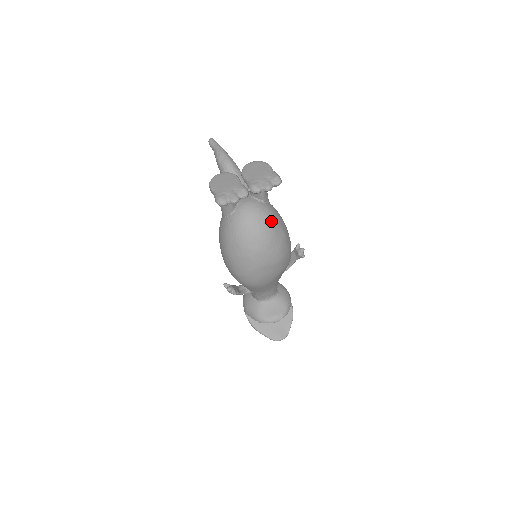
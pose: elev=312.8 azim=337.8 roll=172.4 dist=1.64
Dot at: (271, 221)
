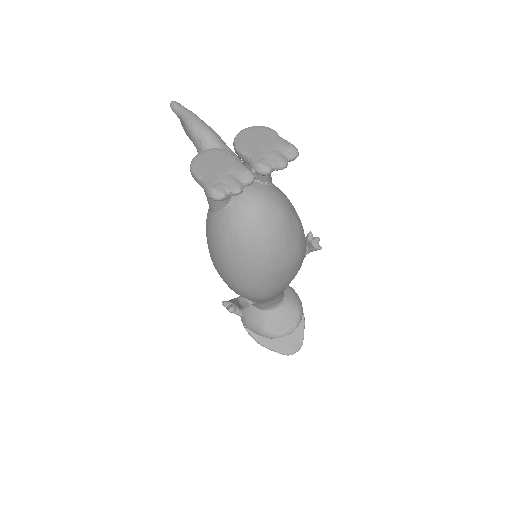
Dot at: (283, 210)
